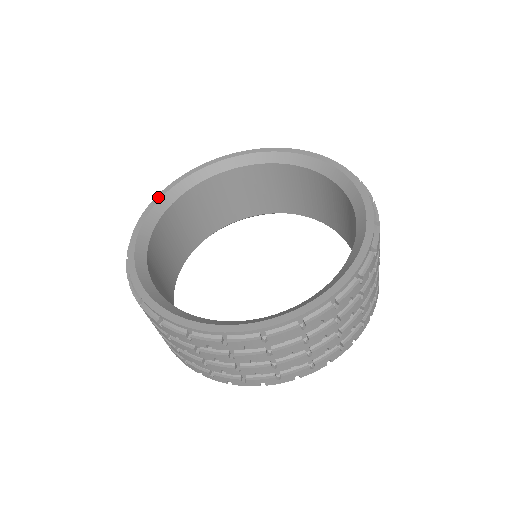
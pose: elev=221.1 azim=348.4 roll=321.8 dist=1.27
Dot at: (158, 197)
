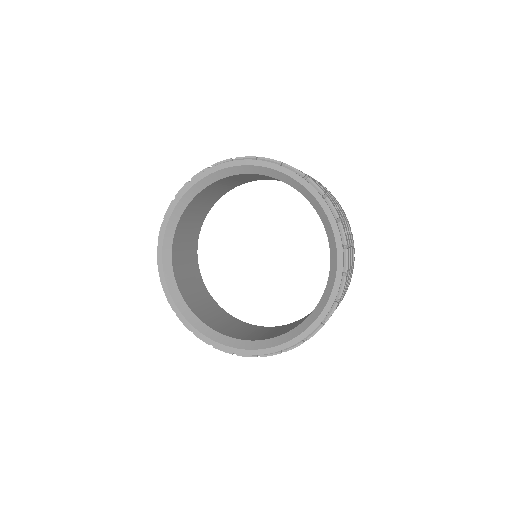
Dot at: (201, 176)
